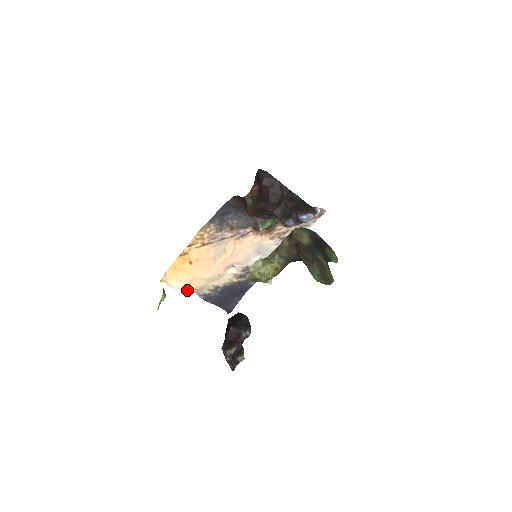
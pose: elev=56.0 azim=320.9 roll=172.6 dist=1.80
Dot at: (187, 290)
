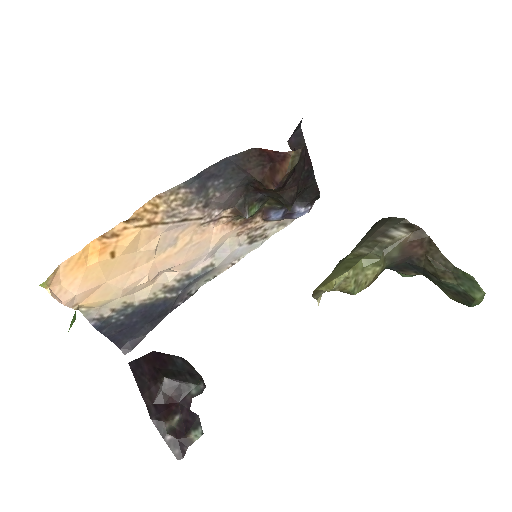
Dot at: (74, 308)
